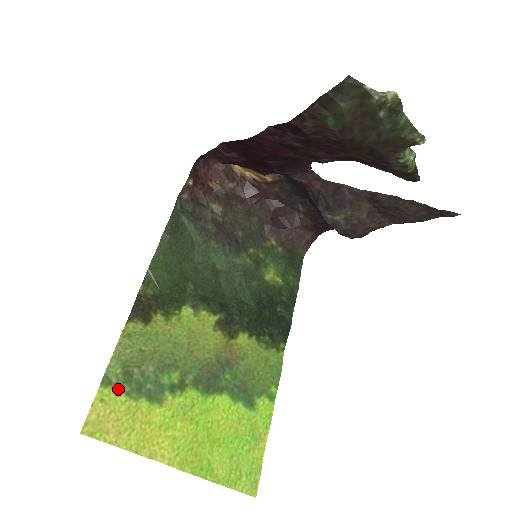
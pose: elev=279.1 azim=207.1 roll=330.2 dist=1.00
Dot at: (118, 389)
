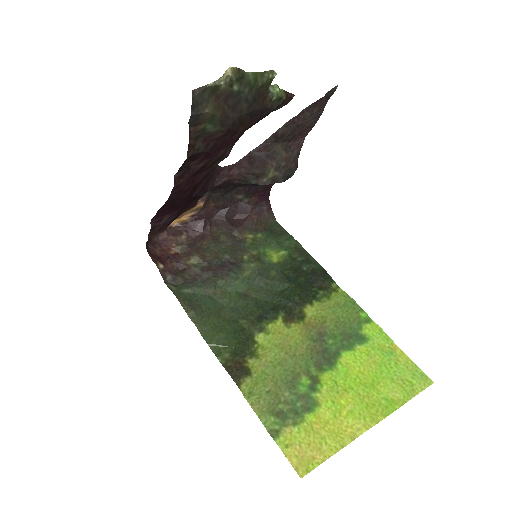
Dot at: (286, 429)
